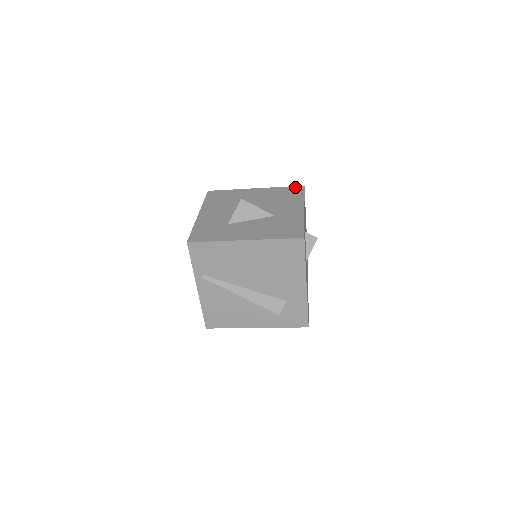
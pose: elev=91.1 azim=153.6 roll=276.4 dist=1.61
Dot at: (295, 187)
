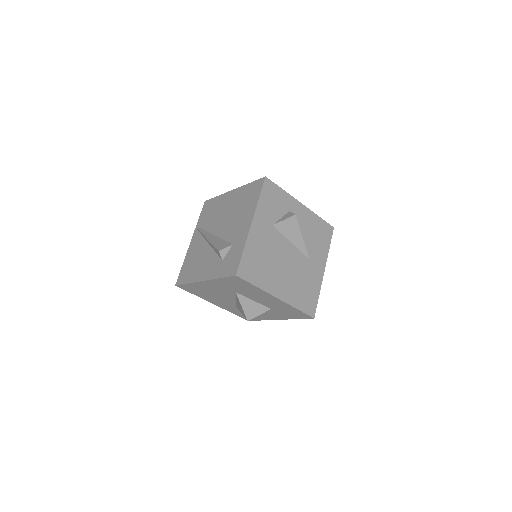
Dot at: occluded
